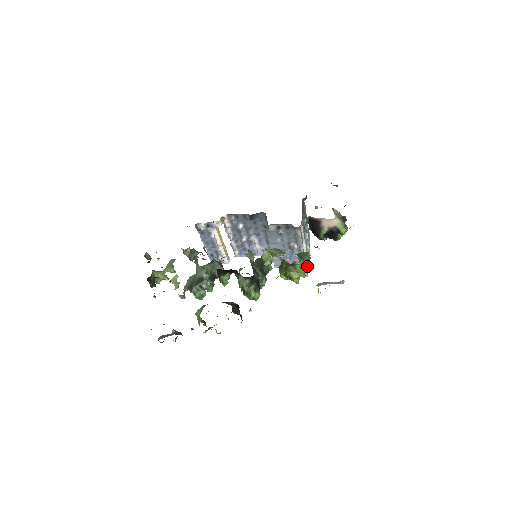
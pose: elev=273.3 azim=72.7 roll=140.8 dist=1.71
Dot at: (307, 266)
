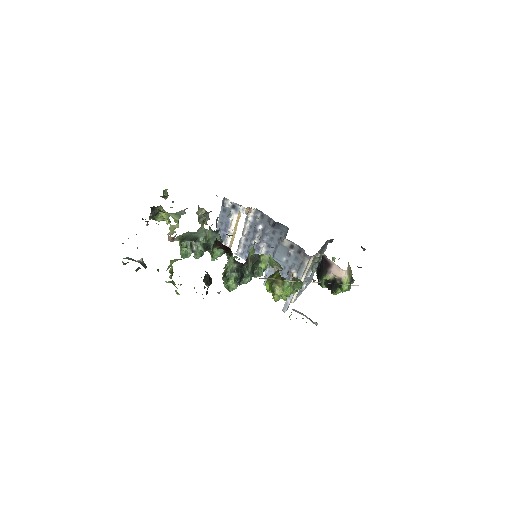
Dot at: (294, 292)
